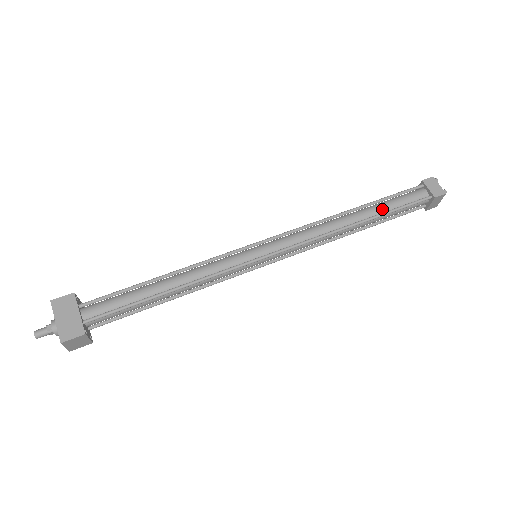
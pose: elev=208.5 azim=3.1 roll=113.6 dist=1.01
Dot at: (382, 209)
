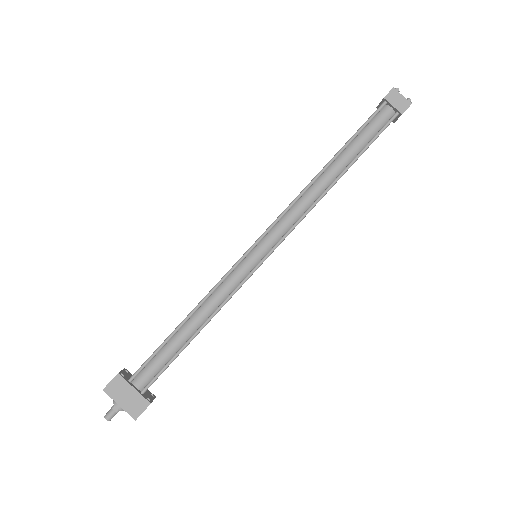
Dot at: (355, 151)
